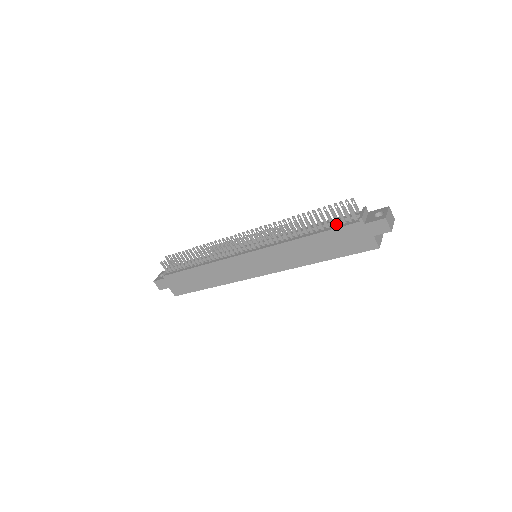
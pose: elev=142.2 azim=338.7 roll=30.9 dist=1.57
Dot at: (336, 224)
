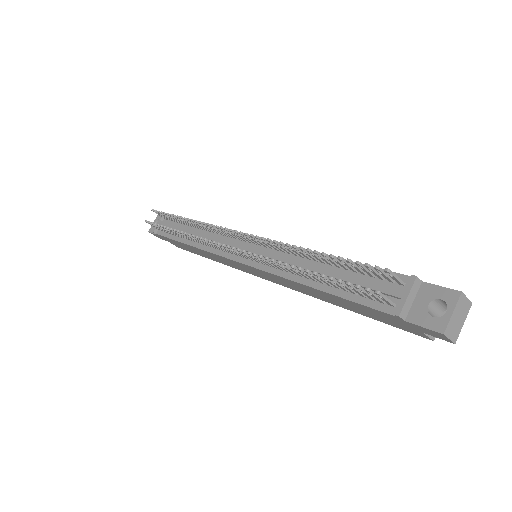
Dot at: occluded
